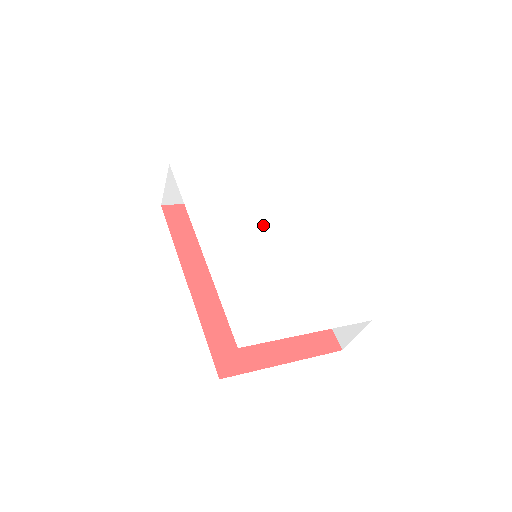
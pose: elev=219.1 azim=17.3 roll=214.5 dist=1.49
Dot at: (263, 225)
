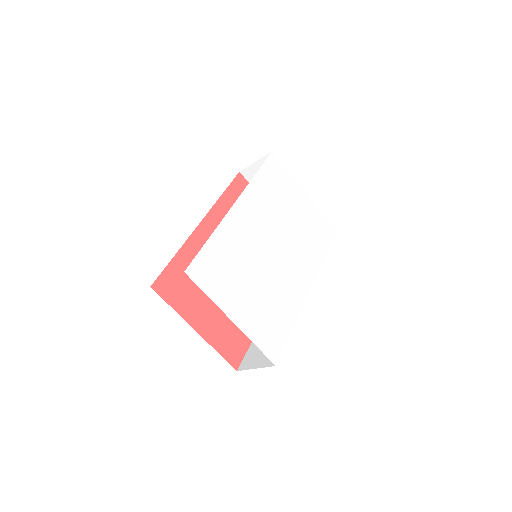
Dot at: (281, 242)
